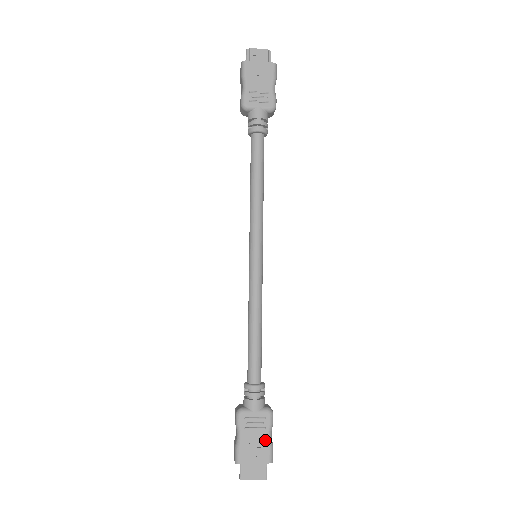
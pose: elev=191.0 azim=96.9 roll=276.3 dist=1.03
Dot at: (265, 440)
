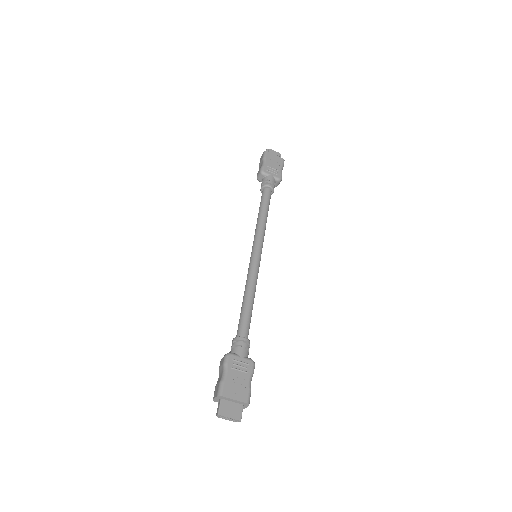
Dot at: (246, 382)
